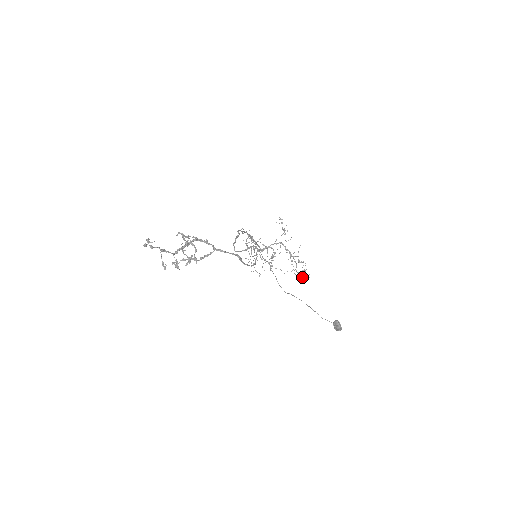
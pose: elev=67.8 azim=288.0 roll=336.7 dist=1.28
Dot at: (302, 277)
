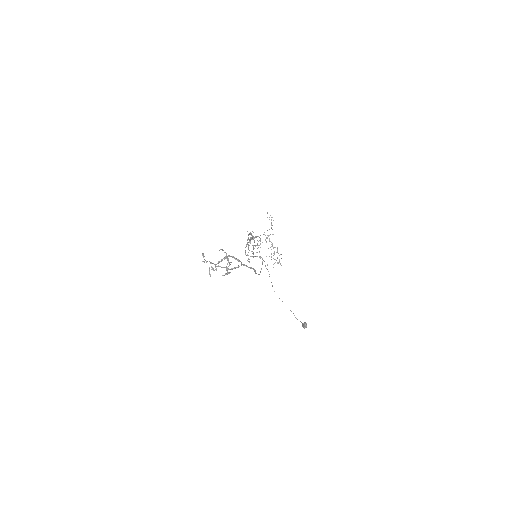
Dot at: occluded
